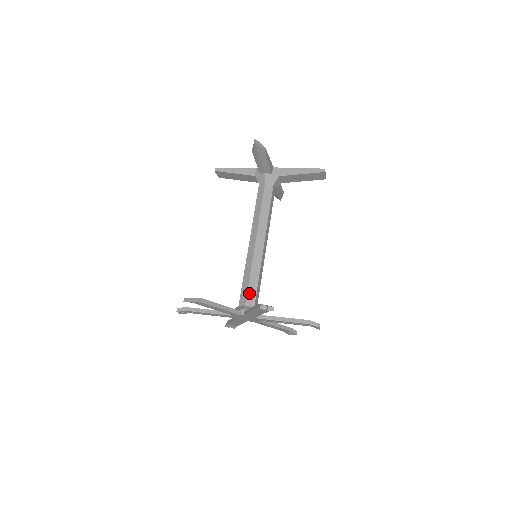
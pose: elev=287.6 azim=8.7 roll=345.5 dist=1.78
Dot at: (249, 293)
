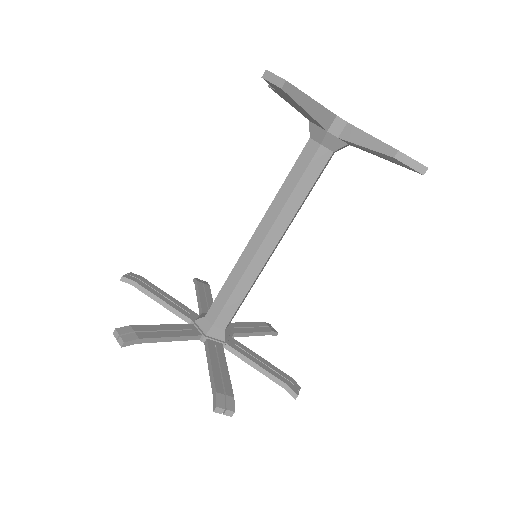
Dot at: occluded
